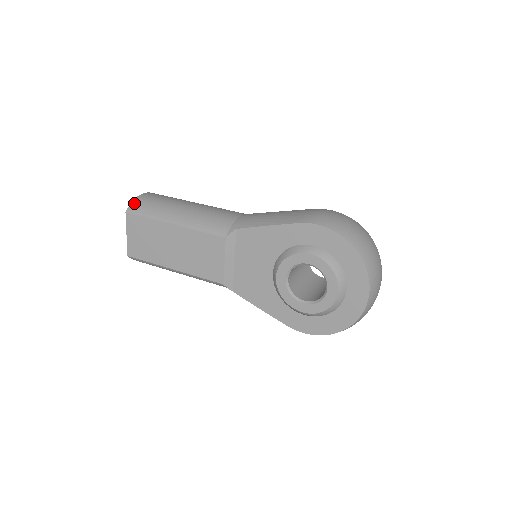
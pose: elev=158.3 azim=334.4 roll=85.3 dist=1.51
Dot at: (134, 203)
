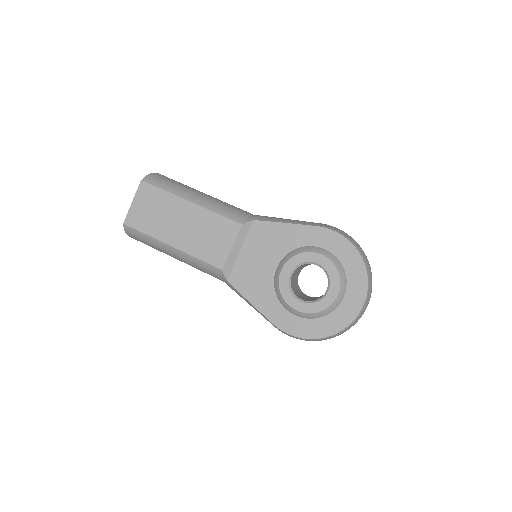
Dot at: (151, 175)
